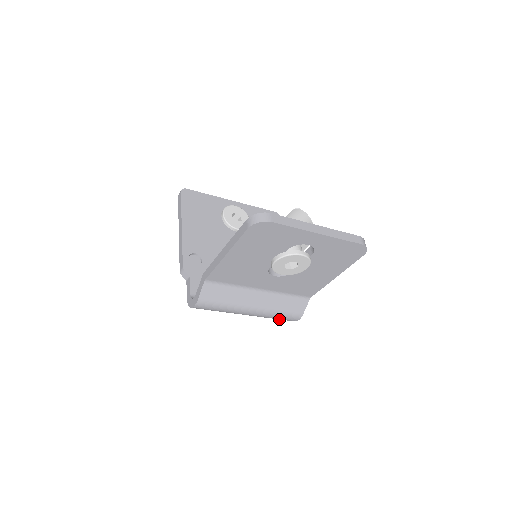
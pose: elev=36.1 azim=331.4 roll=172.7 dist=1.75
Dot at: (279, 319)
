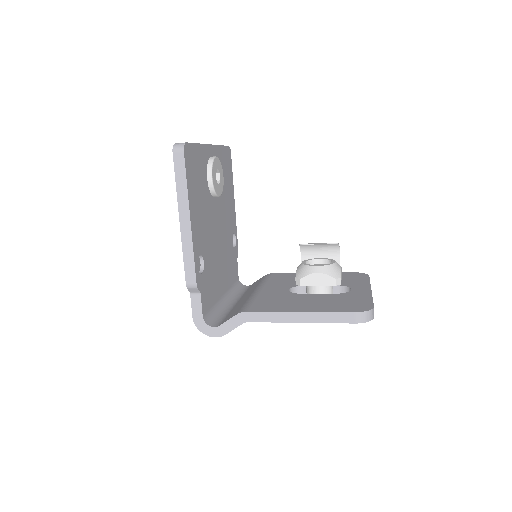
Dot at: occluded
